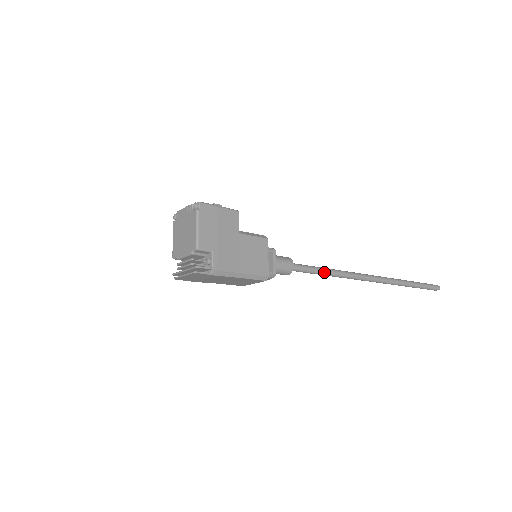
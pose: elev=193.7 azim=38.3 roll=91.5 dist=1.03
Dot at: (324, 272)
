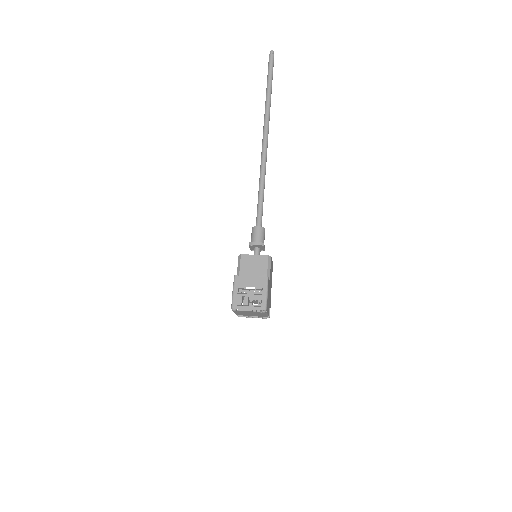
Dot at: occluded
